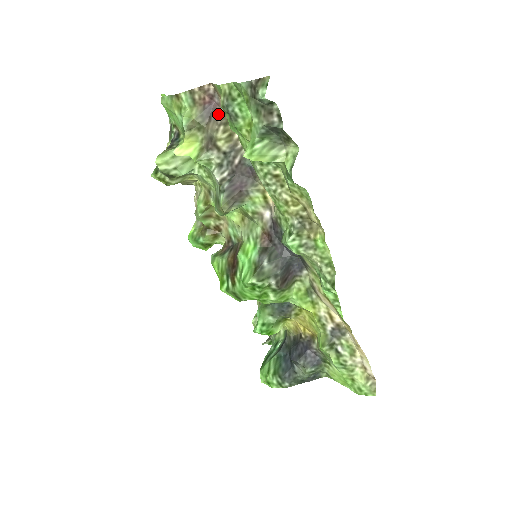
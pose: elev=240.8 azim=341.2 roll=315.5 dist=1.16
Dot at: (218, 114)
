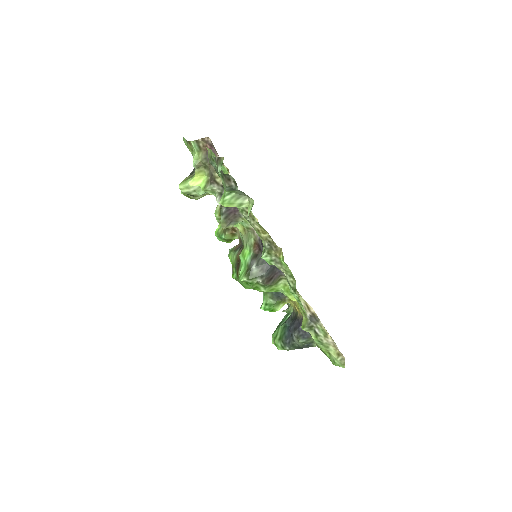
Dot at: occluded
